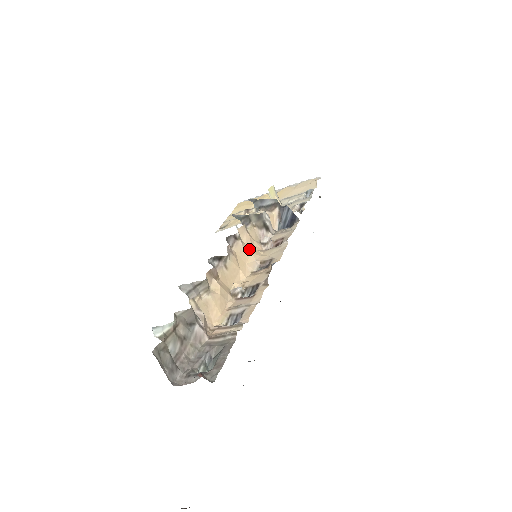
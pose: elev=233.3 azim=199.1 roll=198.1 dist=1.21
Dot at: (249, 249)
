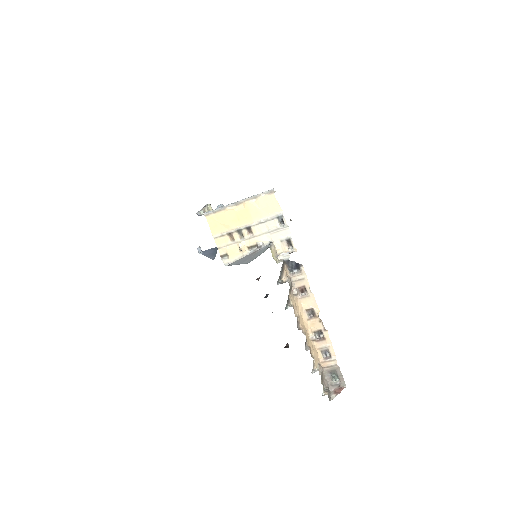
Dot at: (298, 311)
